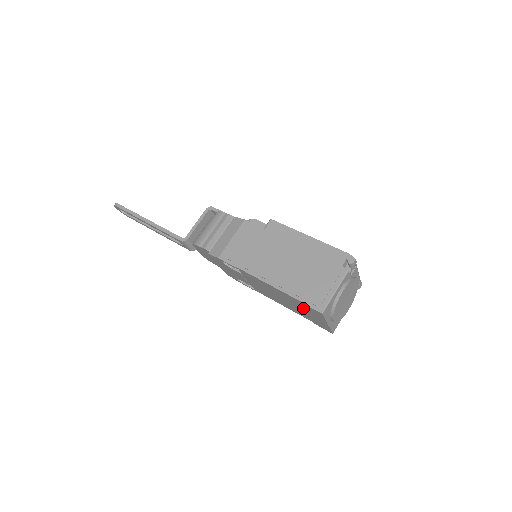
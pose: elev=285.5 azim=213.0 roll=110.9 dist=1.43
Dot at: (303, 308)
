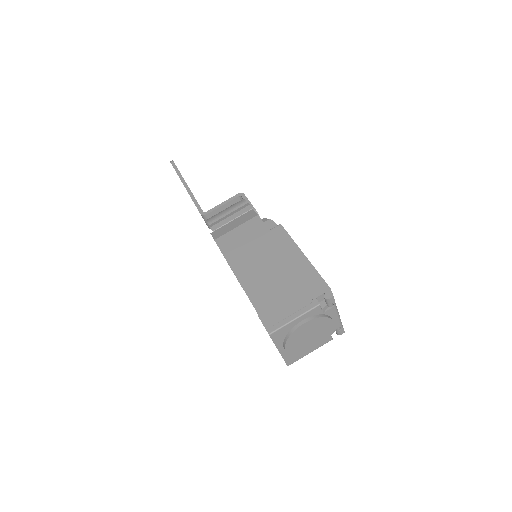
Dot at: occluded
